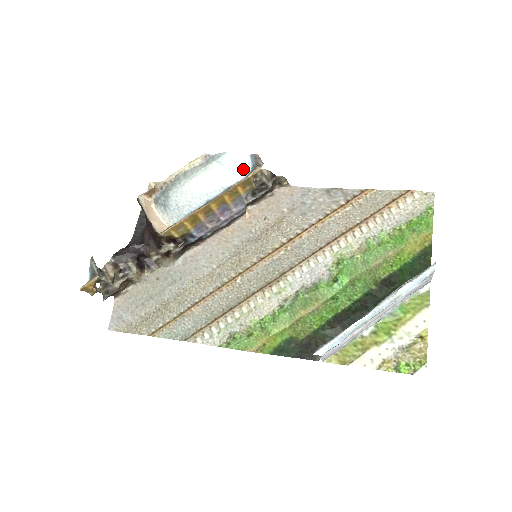
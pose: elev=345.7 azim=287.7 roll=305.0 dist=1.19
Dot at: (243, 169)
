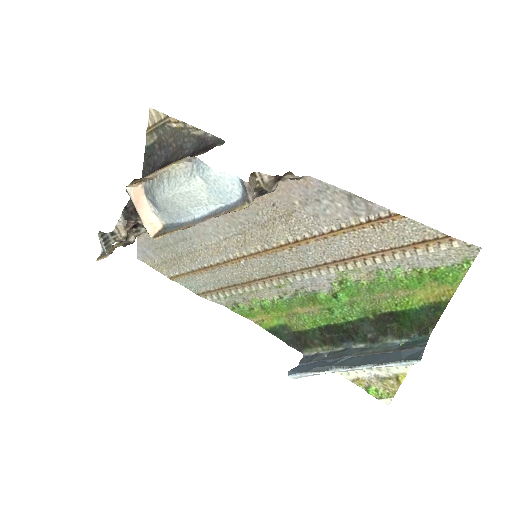
Dot at: (232, 192)
